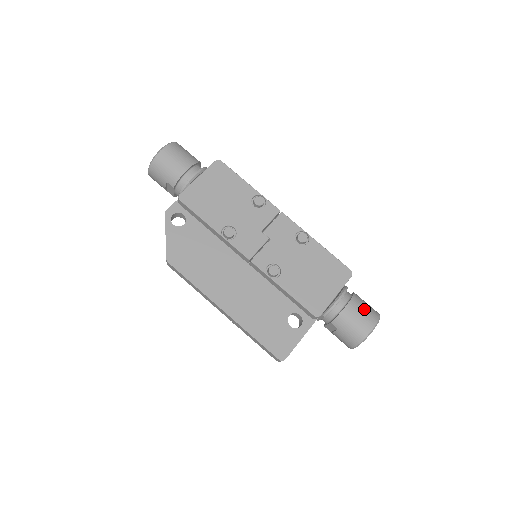
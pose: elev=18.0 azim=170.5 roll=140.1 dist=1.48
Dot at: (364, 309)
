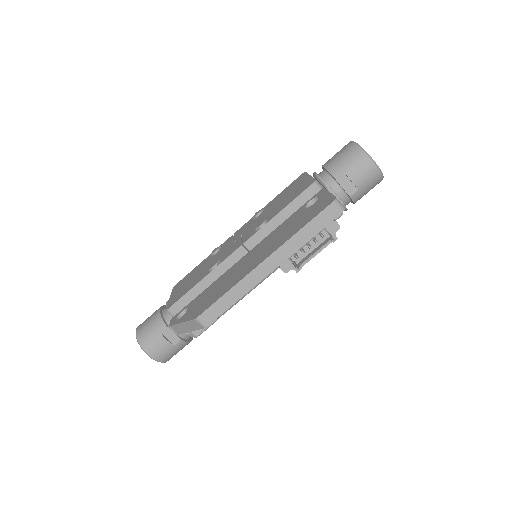
Dot at: occluded
